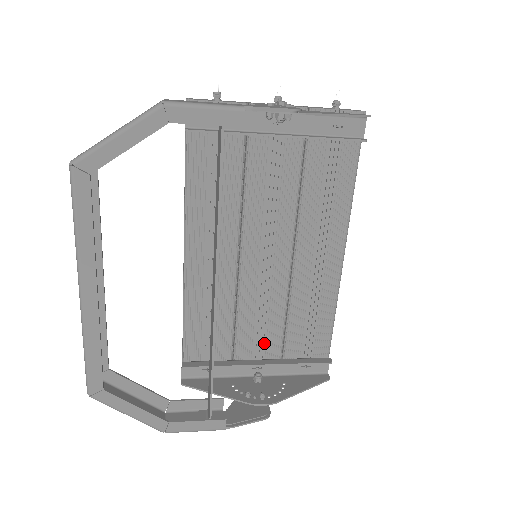
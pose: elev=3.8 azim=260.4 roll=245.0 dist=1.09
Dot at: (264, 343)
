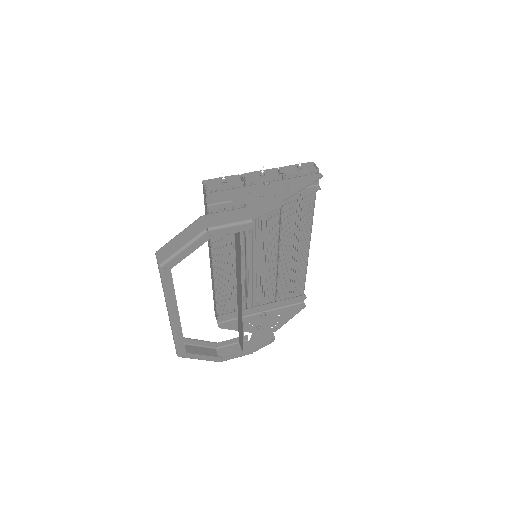
Dot at: (265, 296)
